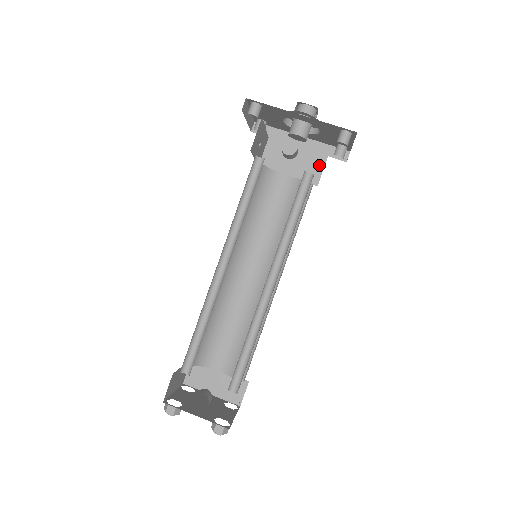
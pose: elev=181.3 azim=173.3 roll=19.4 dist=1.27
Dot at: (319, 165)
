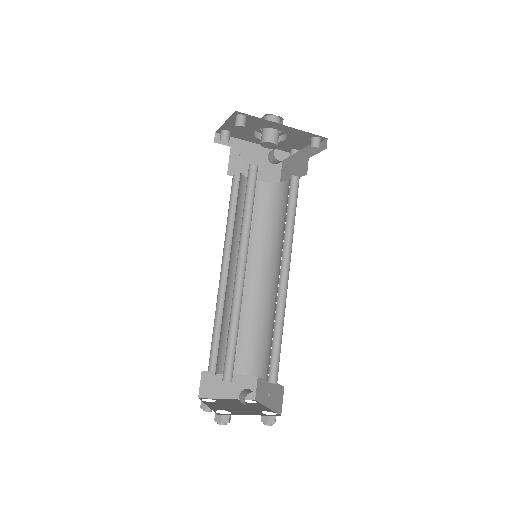
Dot at: (277, 169)
